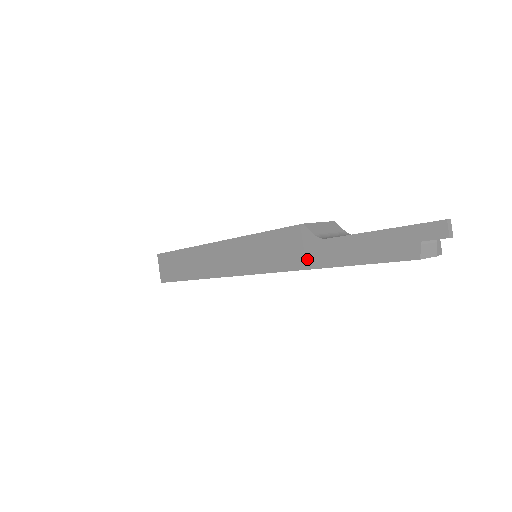
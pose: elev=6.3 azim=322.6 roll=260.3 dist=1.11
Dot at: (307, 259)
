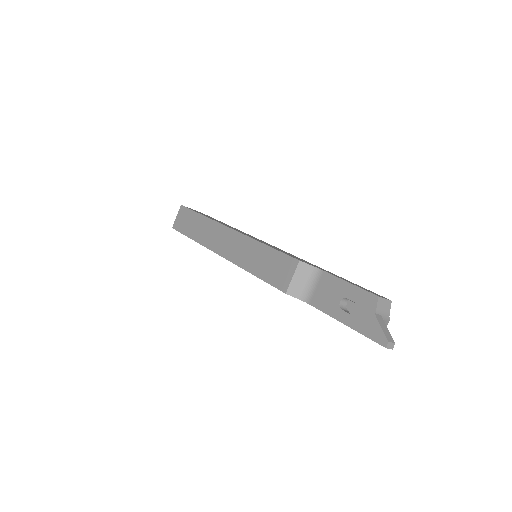
Dot at: occluded
